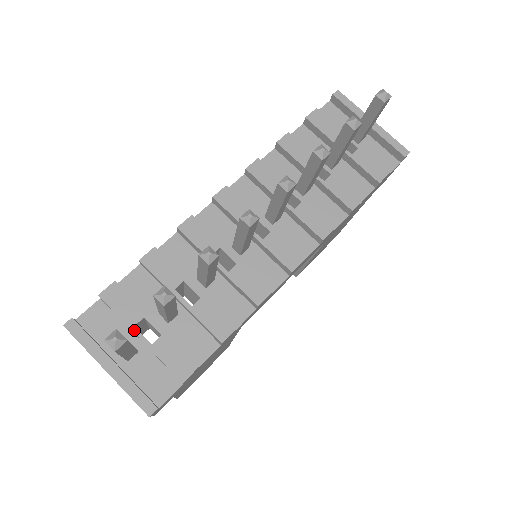
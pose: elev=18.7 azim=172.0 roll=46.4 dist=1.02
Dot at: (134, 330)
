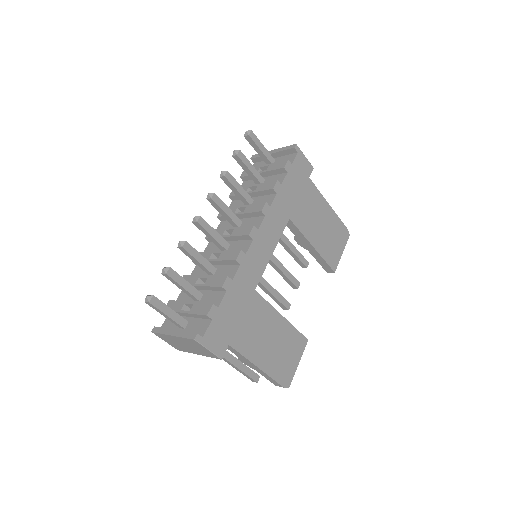
Dot at: (181, 312)
